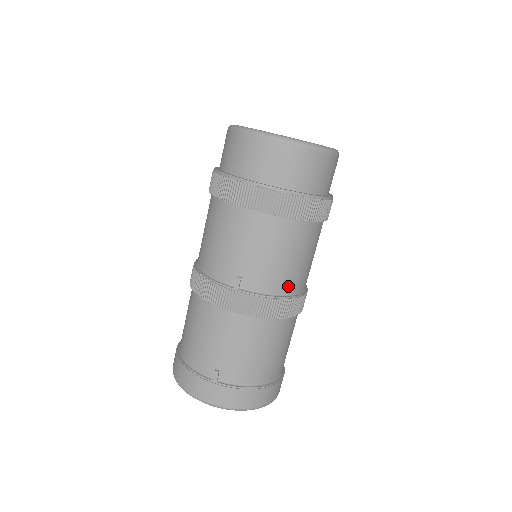
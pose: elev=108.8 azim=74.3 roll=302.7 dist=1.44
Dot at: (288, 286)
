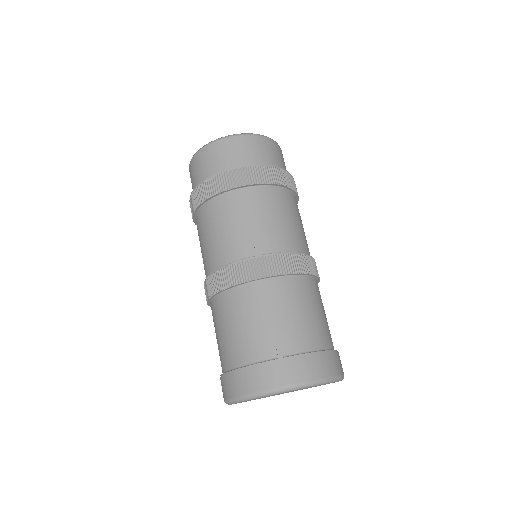
Dot at: (299, 245)
